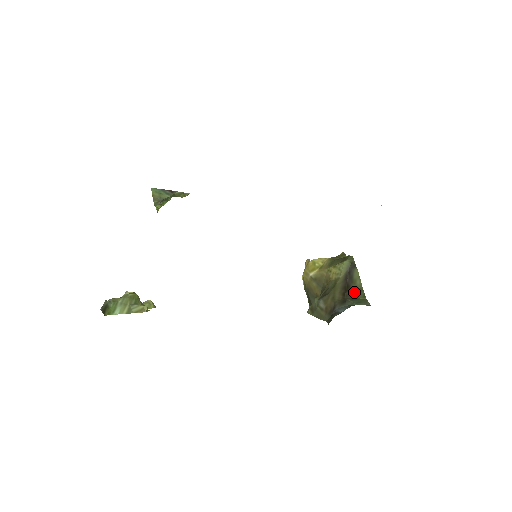
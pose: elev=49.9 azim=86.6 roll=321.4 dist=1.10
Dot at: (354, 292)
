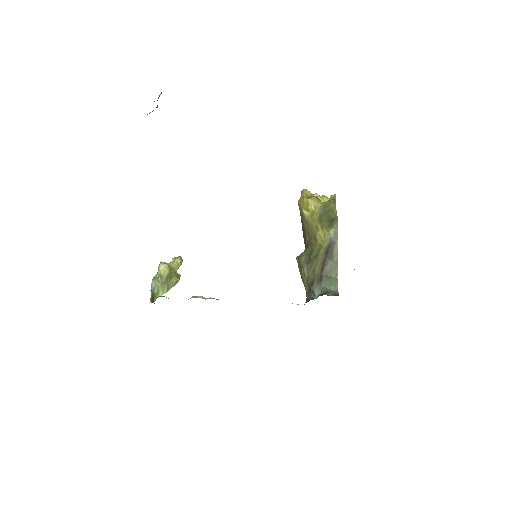
Dot at: (330, 269)
